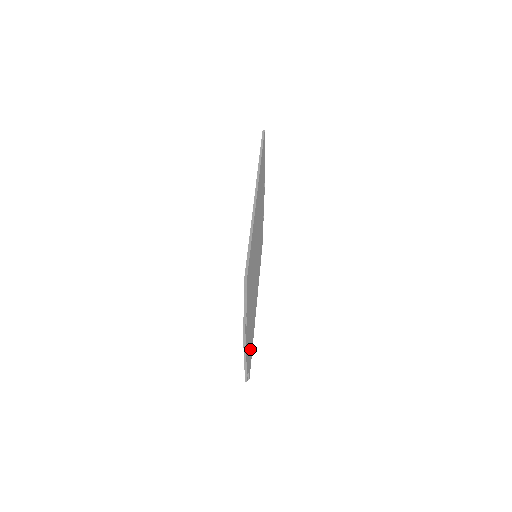
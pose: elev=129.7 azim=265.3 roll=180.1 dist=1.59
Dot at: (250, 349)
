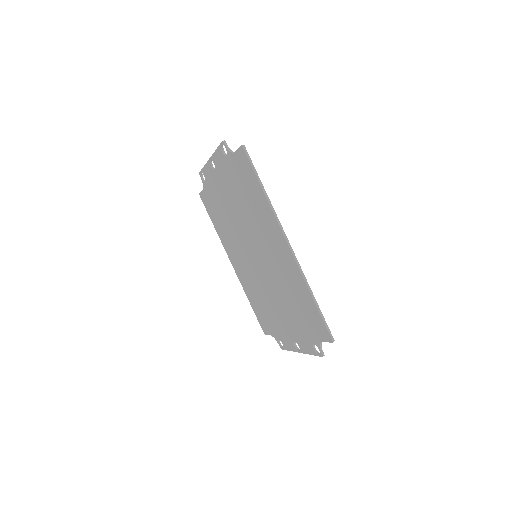
Dot at: (270, 322)
